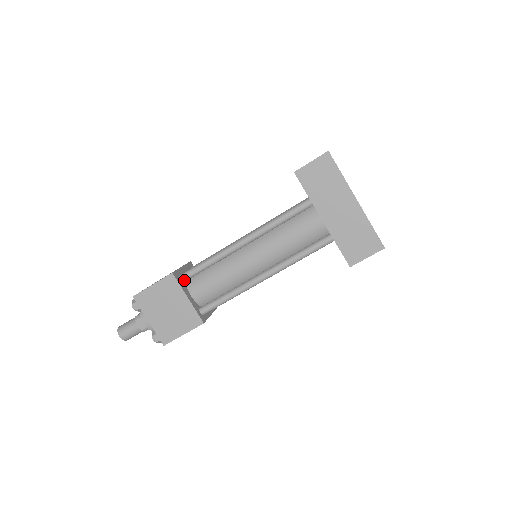
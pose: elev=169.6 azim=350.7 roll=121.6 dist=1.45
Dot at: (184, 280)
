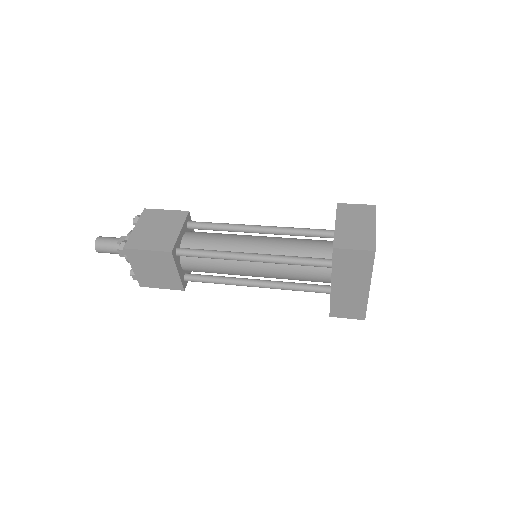
Dot at: occluded
